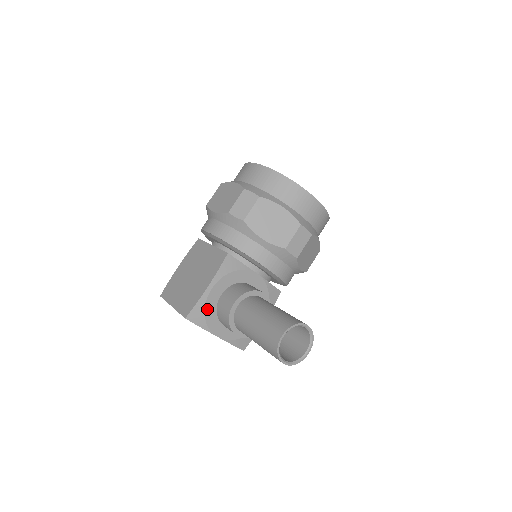
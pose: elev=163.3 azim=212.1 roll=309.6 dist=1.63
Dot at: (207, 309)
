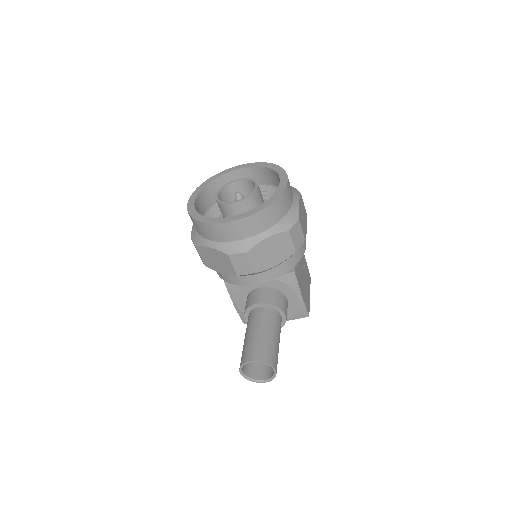
Dot at: occluded
